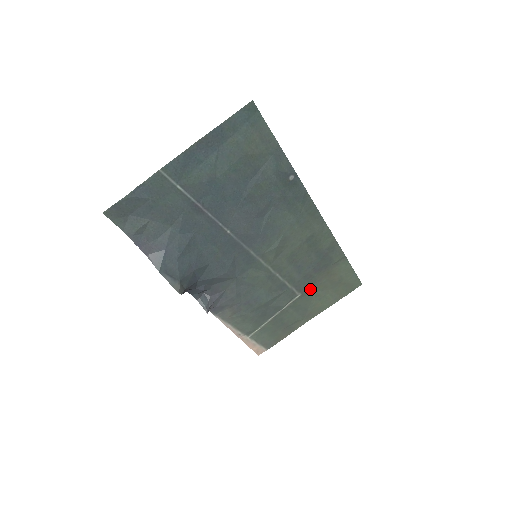
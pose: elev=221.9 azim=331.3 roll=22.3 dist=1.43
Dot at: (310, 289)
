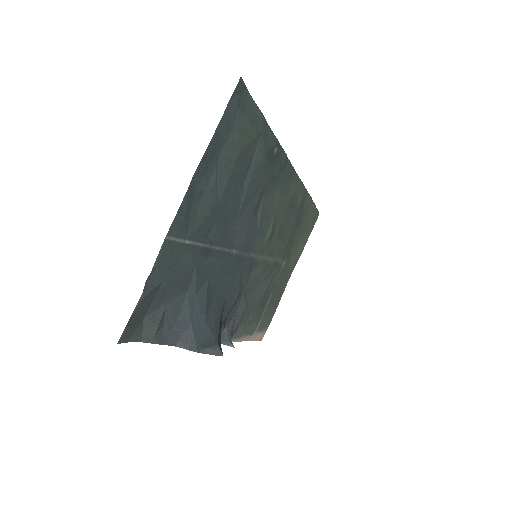
Dot at: (290, 250)
